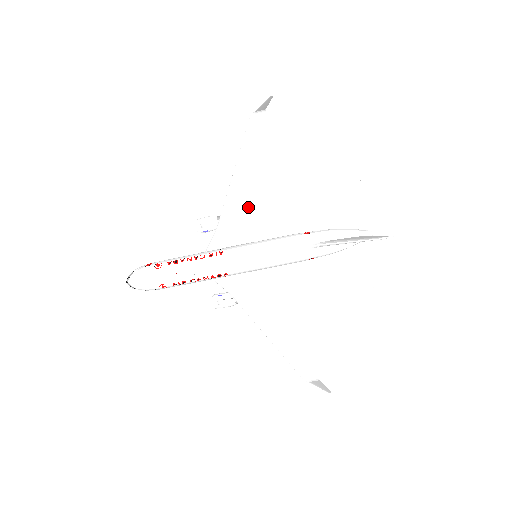
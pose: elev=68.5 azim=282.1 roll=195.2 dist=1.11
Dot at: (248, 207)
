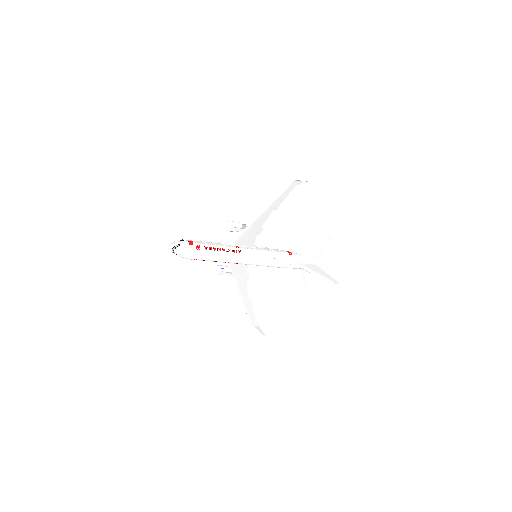
Dot at: (264, 228)
